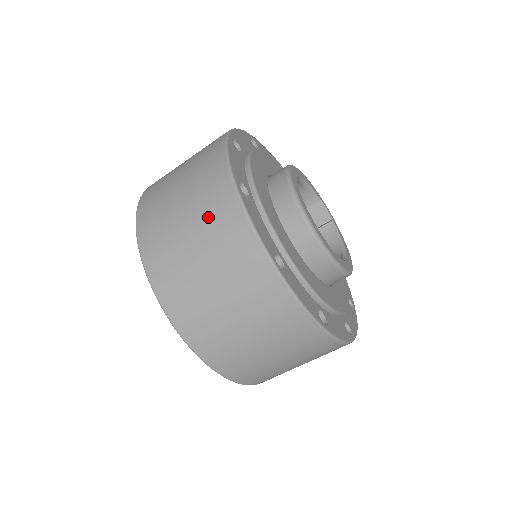
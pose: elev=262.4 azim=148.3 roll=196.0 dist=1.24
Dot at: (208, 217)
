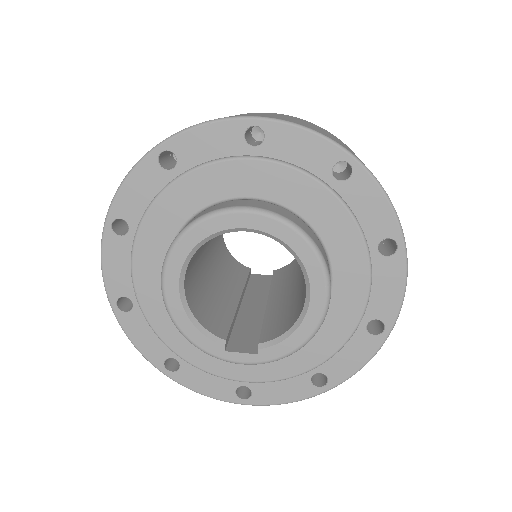
Dot at: occluded
